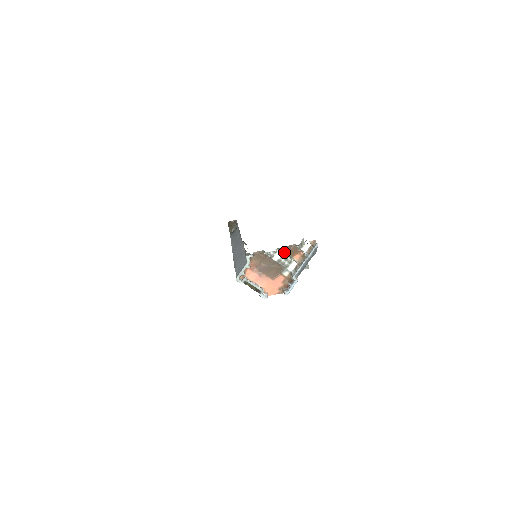
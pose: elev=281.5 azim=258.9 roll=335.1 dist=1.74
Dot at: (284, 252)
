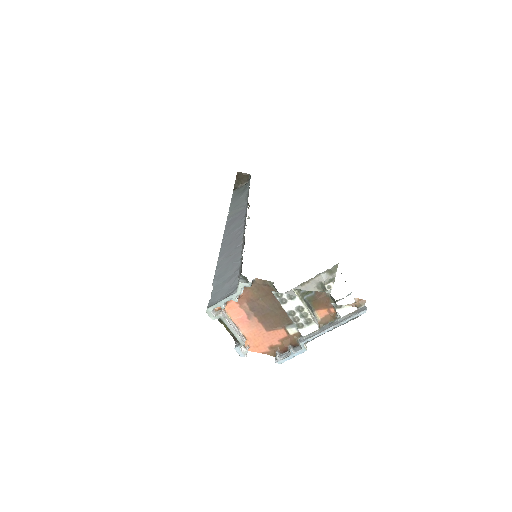
Dot at: (305, 298)
